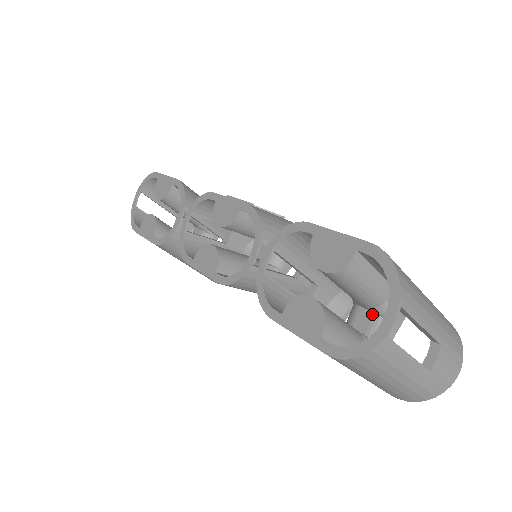
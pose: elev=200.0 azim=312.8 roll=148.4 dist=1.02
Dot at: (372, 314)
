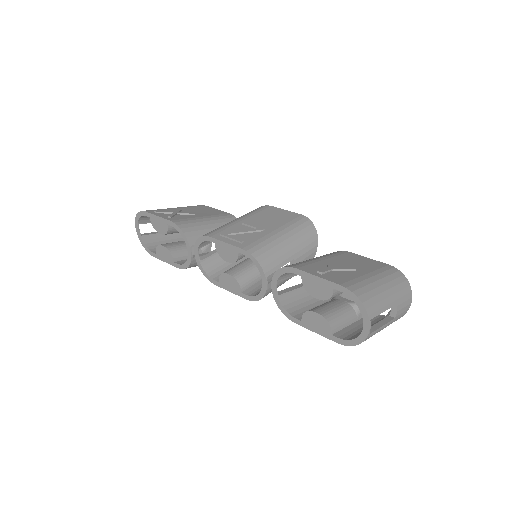
Dot at: occluded
